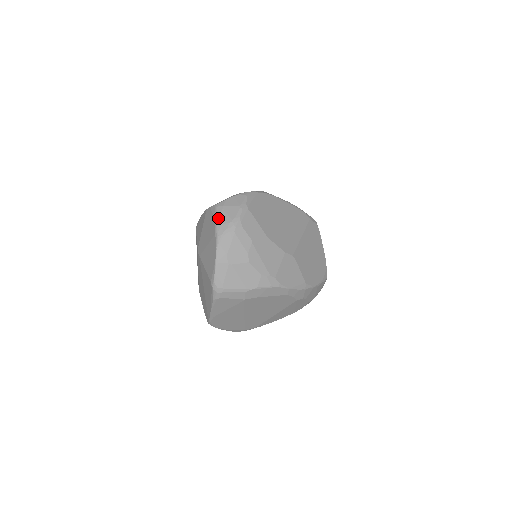
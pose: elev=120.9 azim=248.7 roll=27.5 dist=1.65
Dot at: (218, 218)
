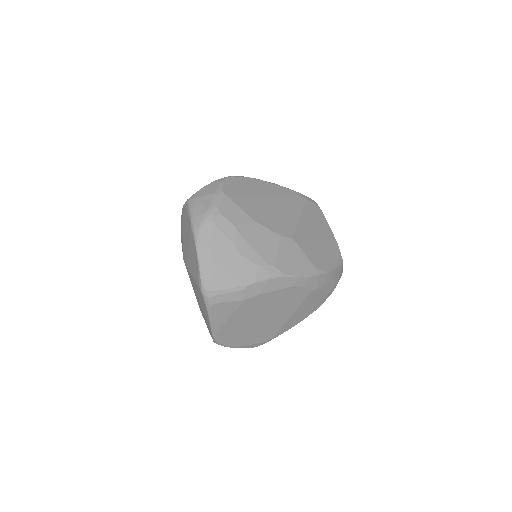
Dot at: (192, 211)
